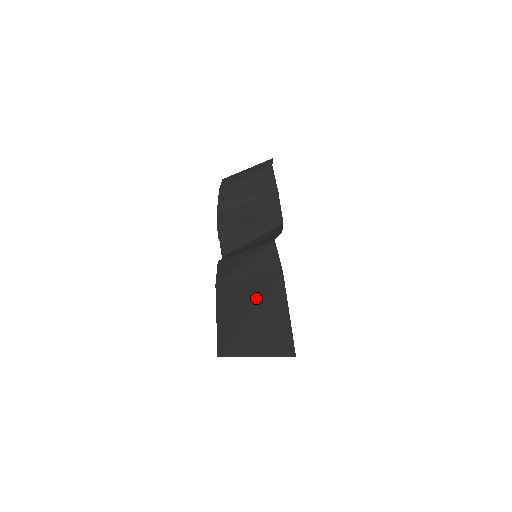
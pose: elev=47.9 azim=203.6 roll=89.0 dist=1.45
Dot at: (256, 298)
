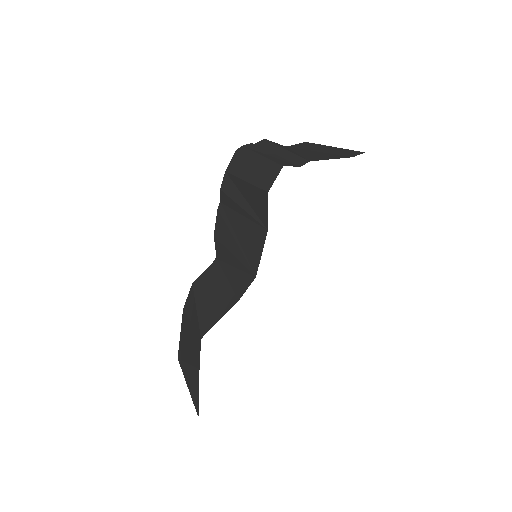
Dot at: (190, 359)
